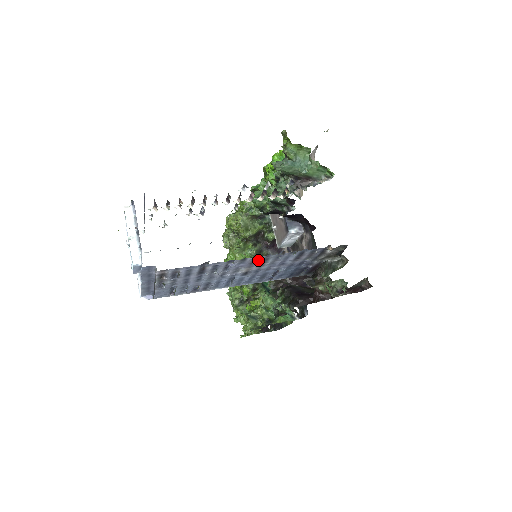
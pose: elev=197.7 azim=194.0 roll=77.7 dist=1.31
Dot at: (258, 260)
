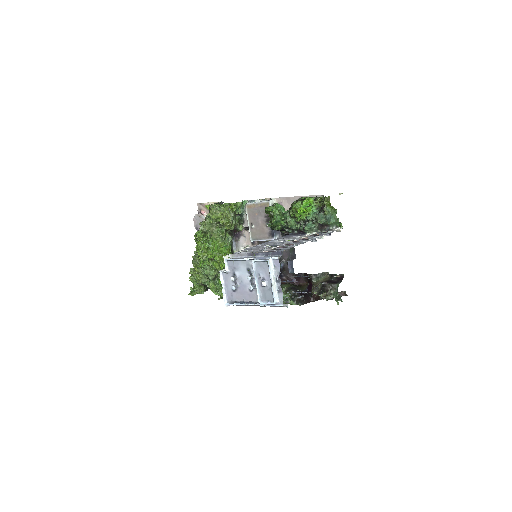
Dot at: occluded
